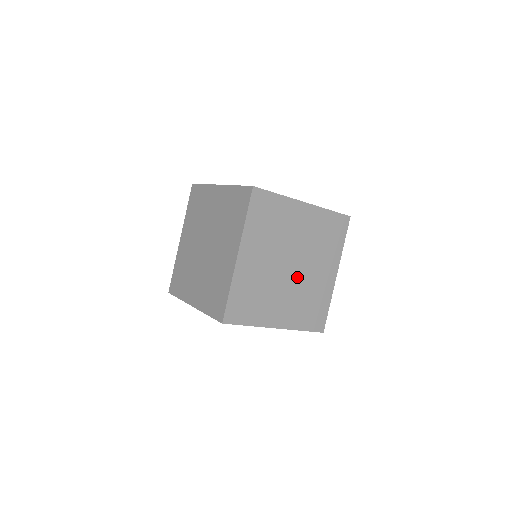
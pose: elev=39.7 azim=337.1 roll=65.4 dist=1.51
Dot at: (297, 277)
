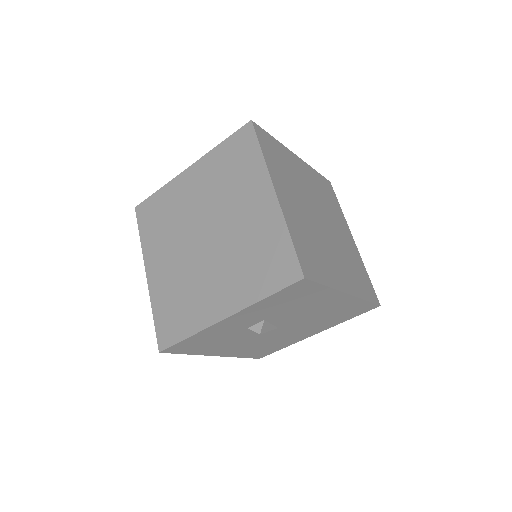
Dot at: (330, 234)
